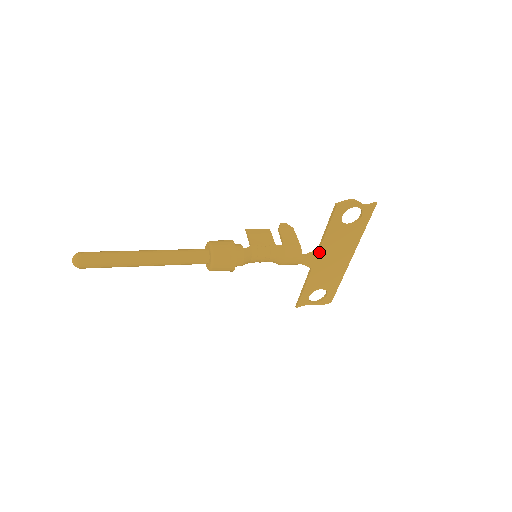
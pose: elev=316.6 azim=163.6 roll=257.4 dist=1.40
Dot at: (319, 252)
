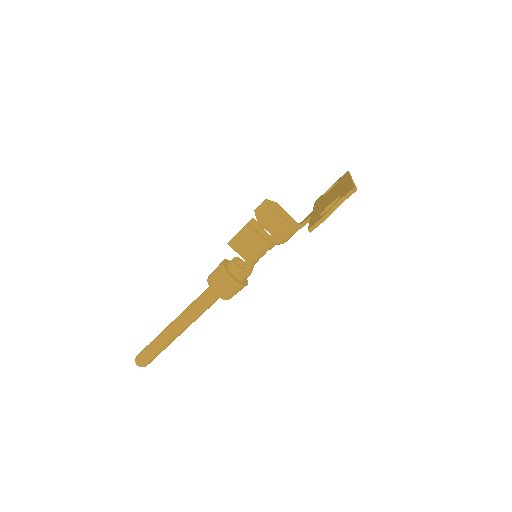
Dot at: occluded
